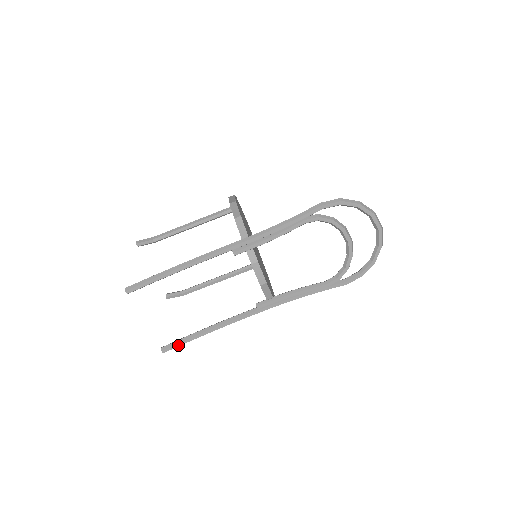
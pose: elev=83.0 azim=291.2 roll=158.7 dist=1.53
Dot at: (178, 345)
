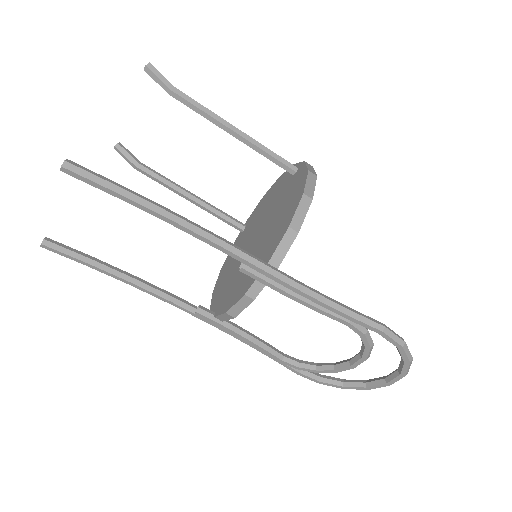
Dot at: (68, 256)
